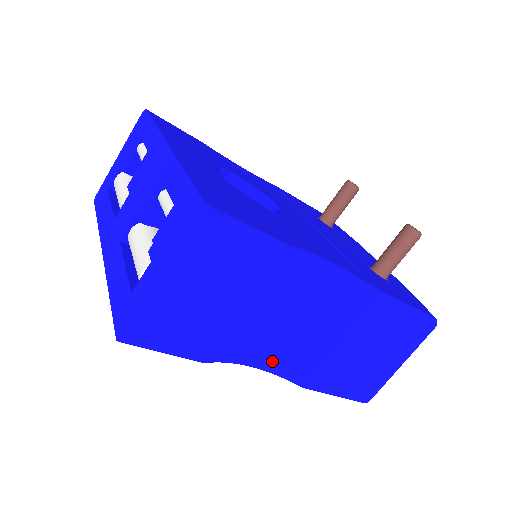
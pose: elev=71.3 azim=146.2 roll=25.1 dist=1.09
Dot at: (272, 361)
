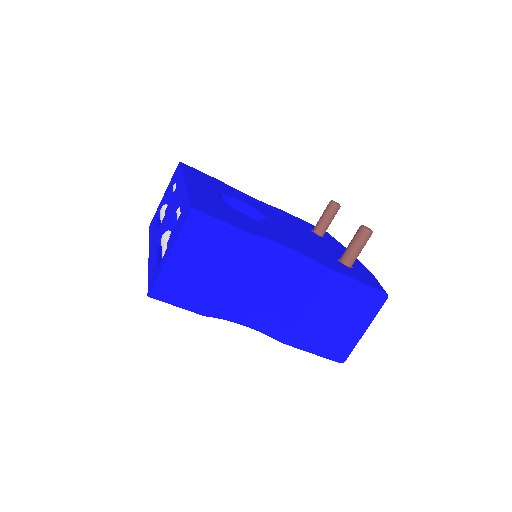
Dot at: (257, 321)
